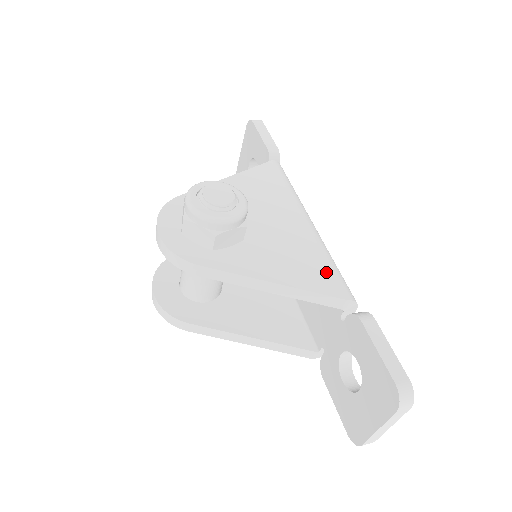
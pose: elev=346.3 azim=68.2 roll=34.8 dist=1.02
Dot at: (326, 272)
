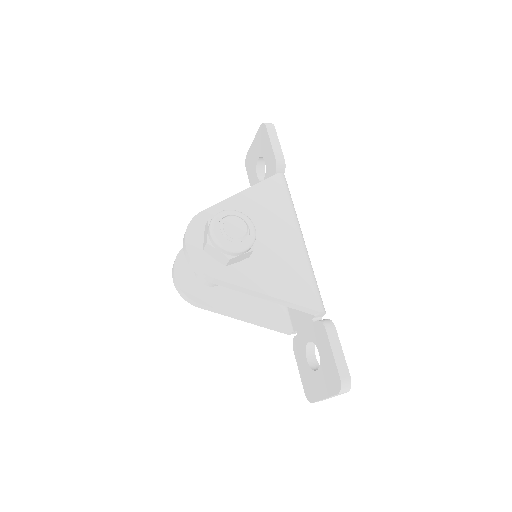
Dot at: (307, 287)
